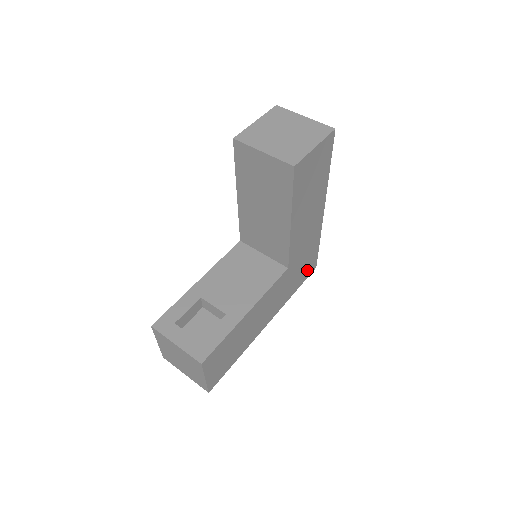
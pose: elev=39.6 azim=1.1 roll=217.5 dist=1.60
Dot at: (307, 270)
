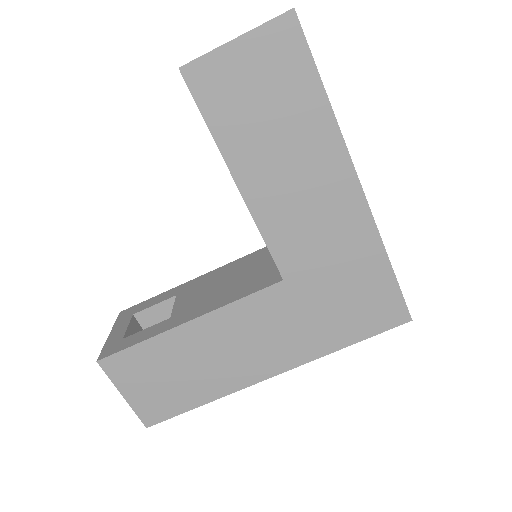
Dot at: (373, 313)
